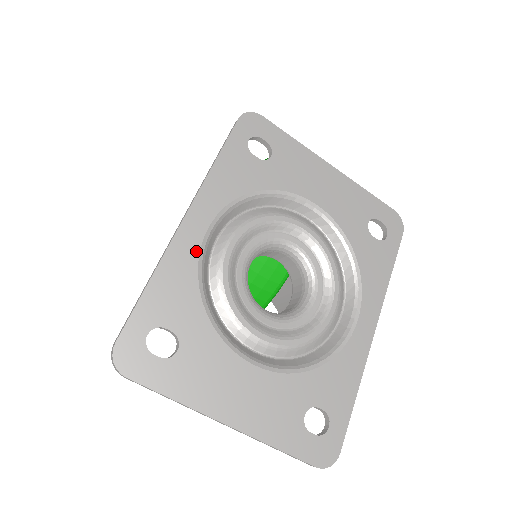
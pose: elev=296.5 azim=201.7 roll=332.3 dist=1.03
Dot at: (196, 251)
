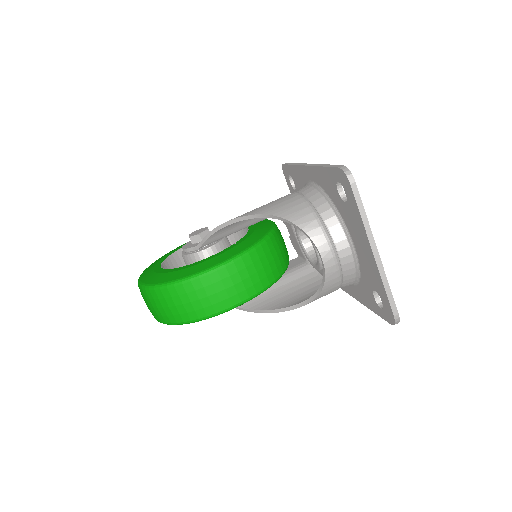
Dot at: occluded
